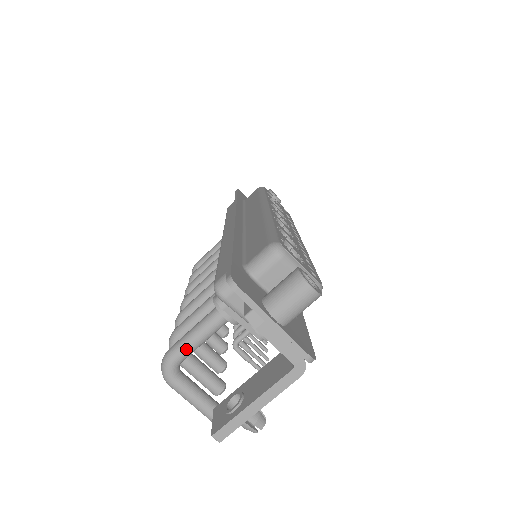
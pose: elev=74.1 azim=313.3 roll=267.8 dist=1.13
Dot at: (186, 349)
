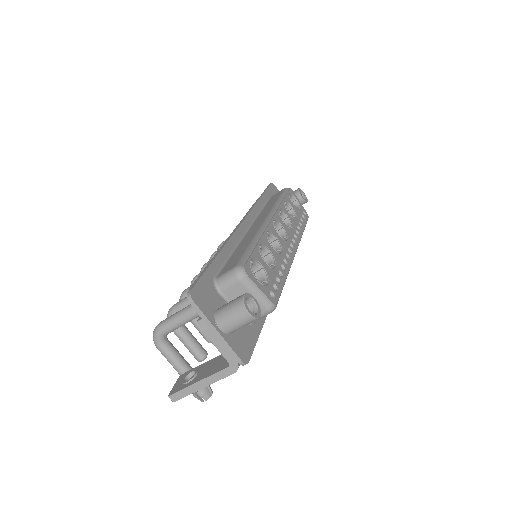
Dot at: (171, 326)
